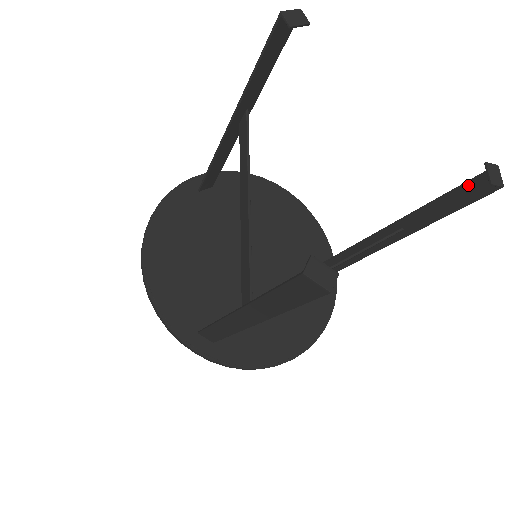
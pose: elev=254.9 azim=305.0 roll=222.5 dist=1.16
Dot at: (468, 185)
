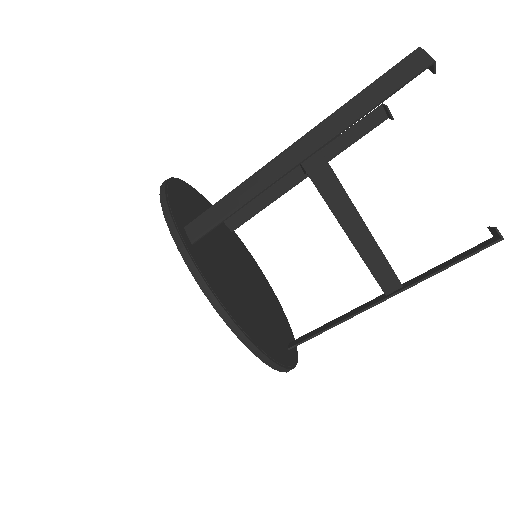
Dot at: (471, 249)
